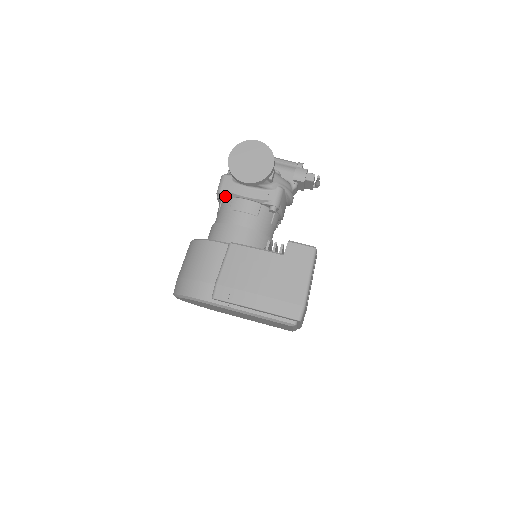
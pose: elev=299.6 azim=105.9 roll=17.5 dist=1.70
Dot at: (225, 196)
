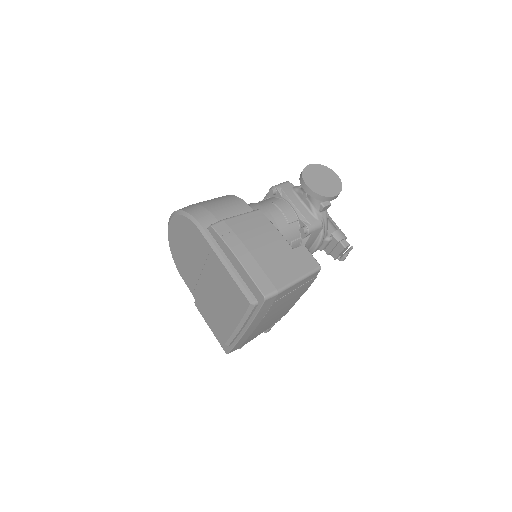
Dot at: (276, 194)
